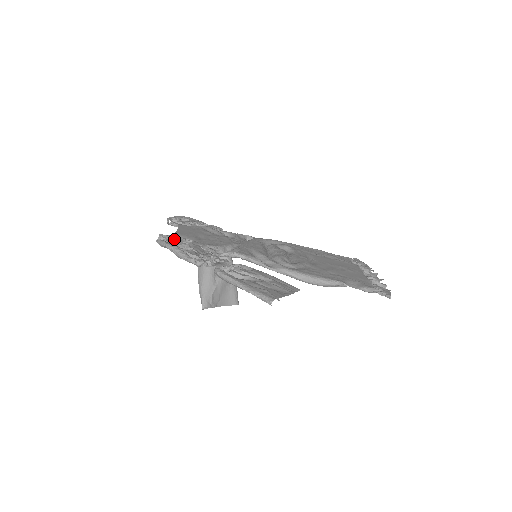
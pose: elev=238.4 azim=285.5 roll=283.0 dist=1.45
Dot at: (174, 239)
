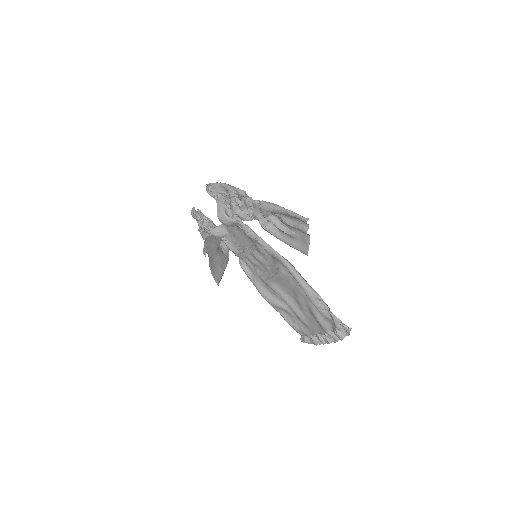
Dot at: occluded
